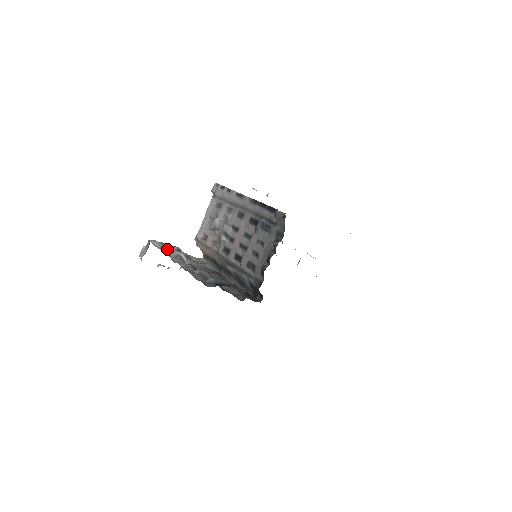
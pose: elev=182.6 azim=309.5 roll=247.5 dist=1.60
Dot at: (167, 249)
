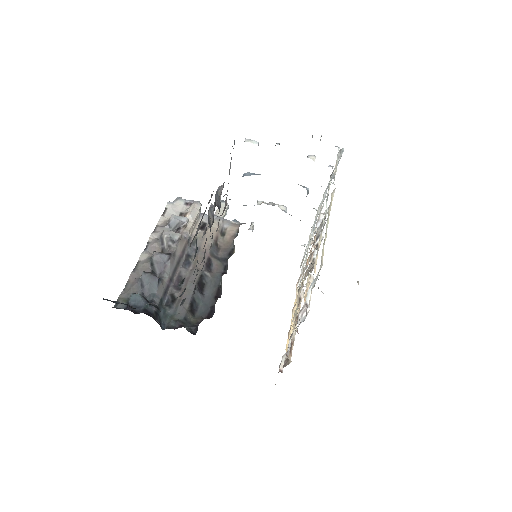
Dot at: (168, 221)
